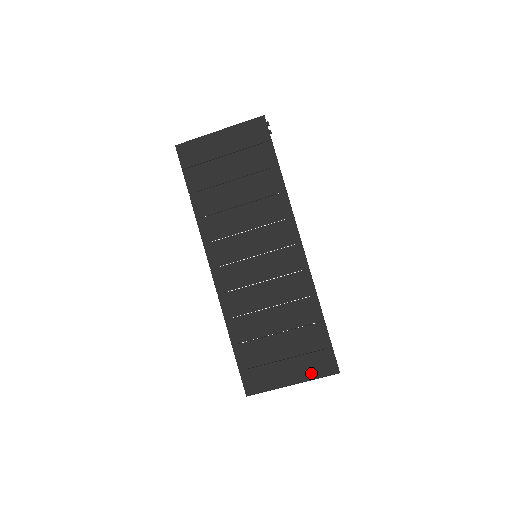
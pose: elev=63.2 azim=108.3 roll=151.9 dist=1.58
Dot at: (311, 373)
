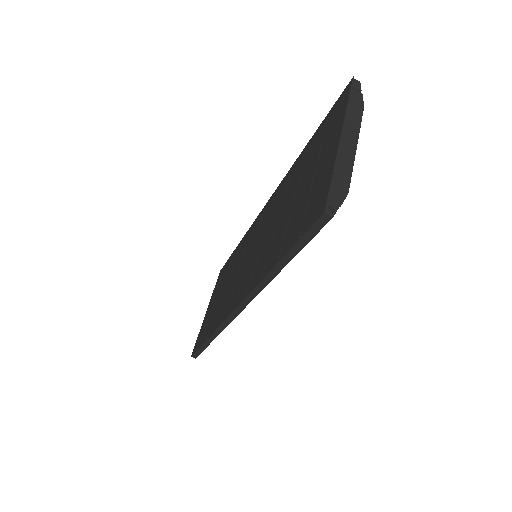
Dot at: (339, 118)
